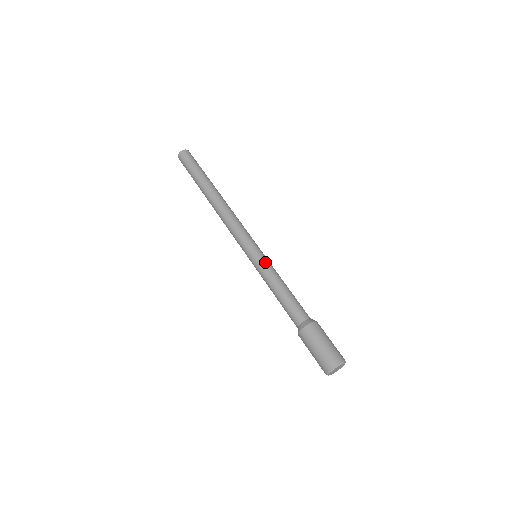
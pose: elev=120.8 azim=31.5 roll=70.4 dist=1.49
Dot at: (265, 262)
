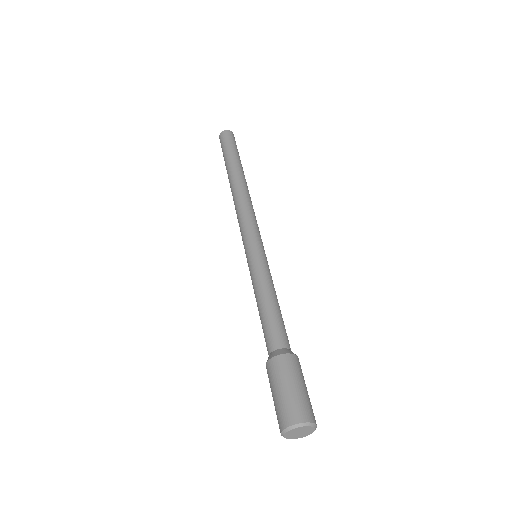
Dot at: (258, 264)
